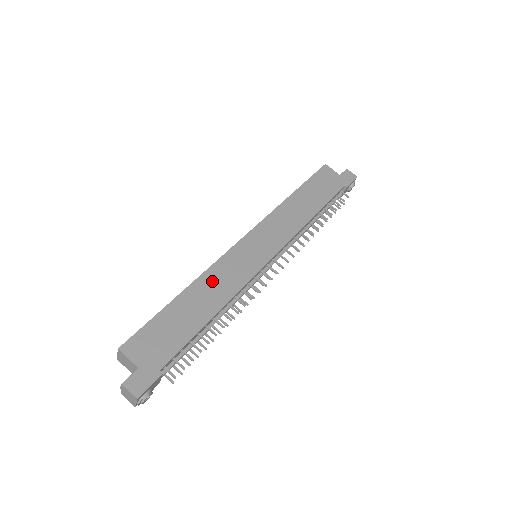
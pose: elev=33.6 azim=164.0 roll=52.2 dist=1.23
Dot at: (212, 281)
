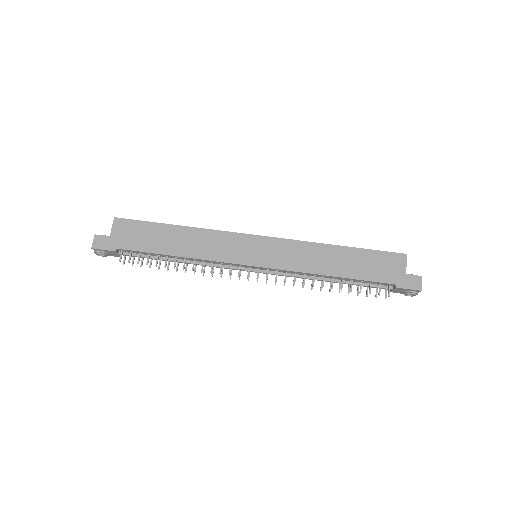
Dot at: (201, 238)
